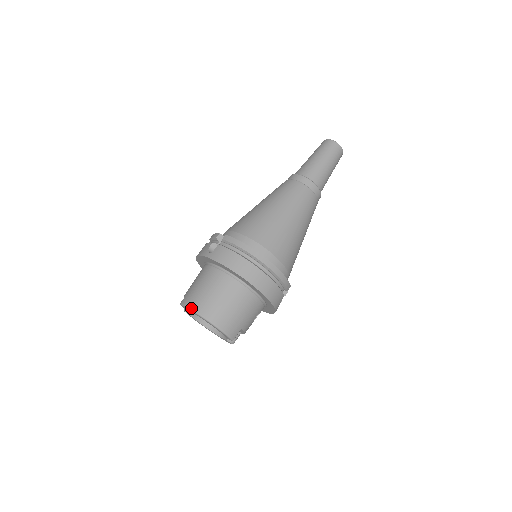
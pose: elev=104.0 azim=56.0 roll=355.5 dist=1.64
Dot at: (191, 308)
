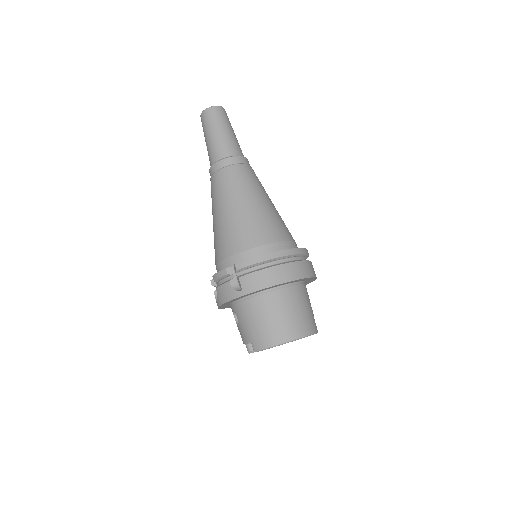
Dot at: (273, 345)
